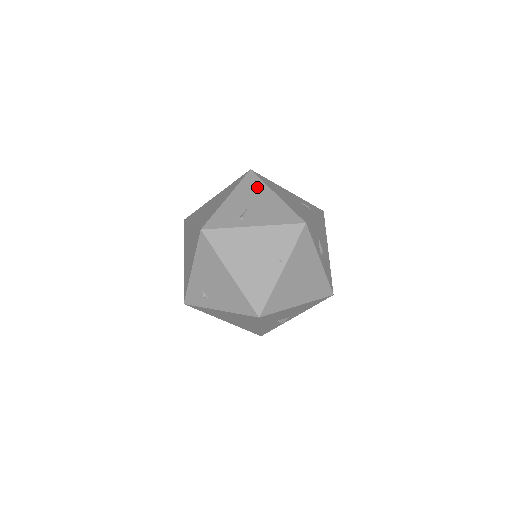
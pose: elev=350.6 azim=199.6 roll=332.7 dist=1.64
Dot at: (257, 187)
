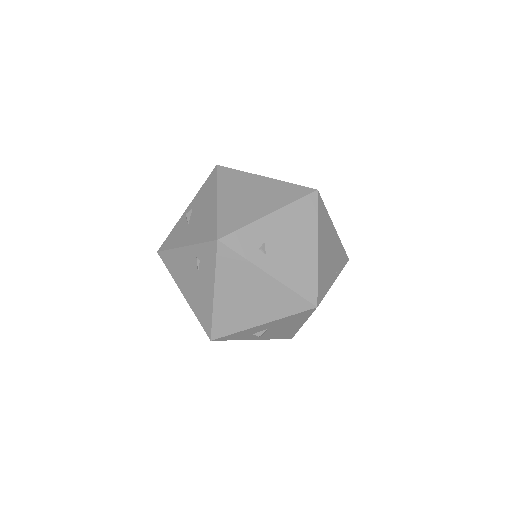
Dot at: occluded
